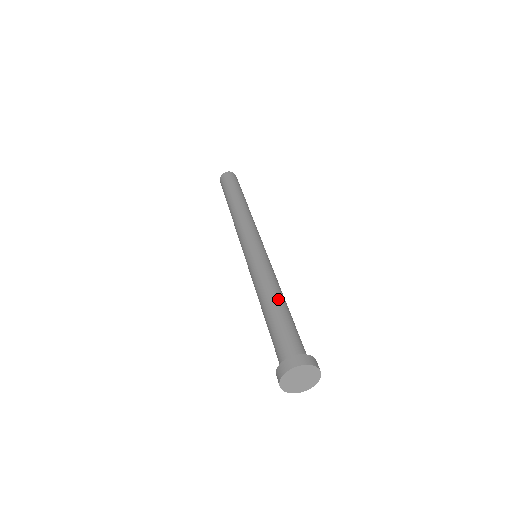
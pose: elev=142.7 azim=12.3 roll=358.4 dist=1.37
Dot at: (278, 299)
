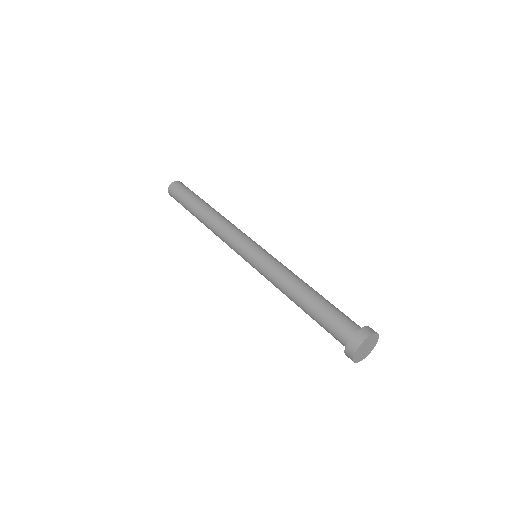
Dot at: (306, 289)
